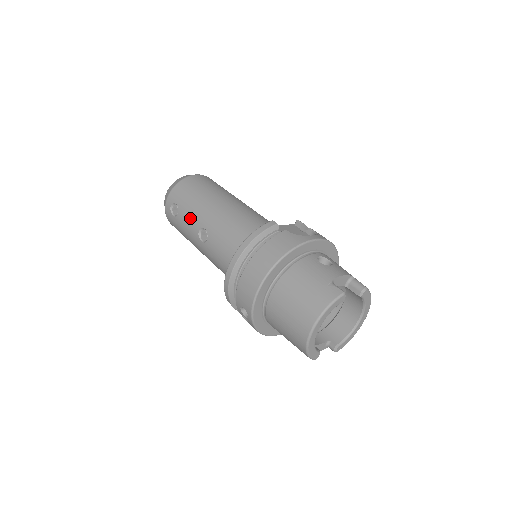
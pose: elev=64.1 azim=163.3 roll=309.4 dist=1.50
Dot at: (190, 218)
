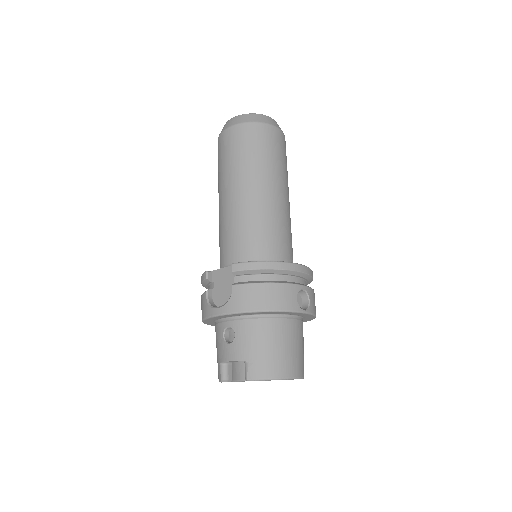
Dot at: occluded
